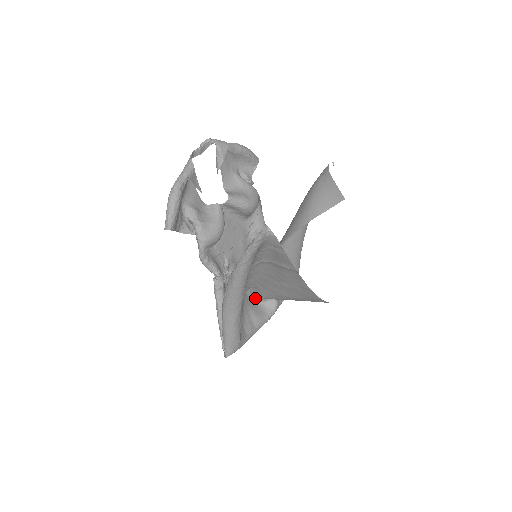
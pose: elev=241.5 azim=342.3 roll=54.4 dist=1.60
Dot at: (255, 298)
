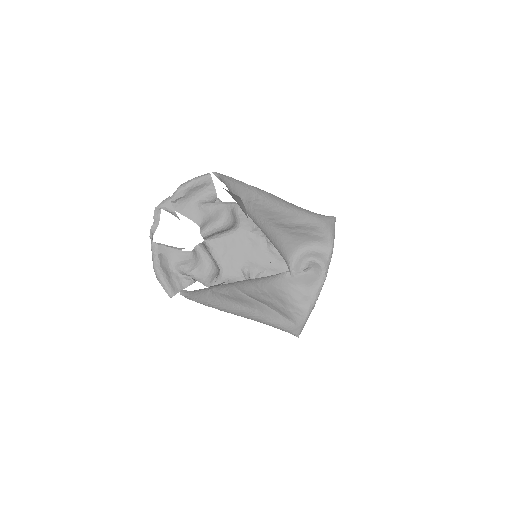
Dot at: occluded
